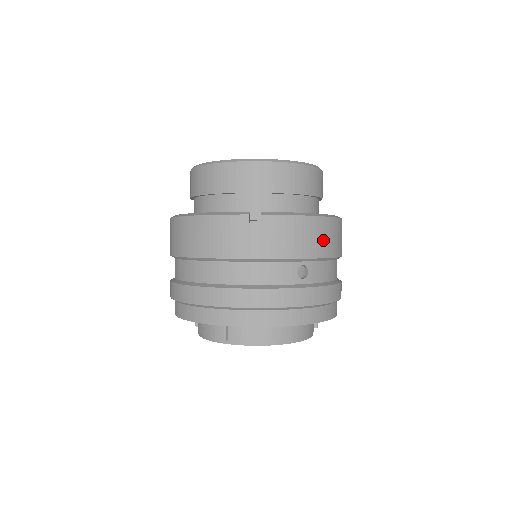
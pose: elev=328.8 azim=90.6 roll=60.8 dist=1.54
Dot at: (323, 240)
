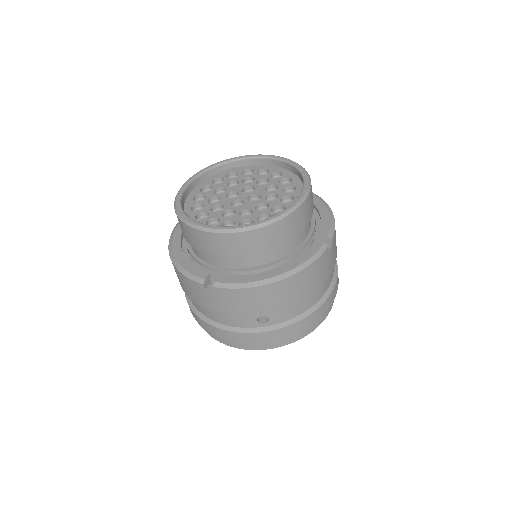
Dot at: (281, 297)
